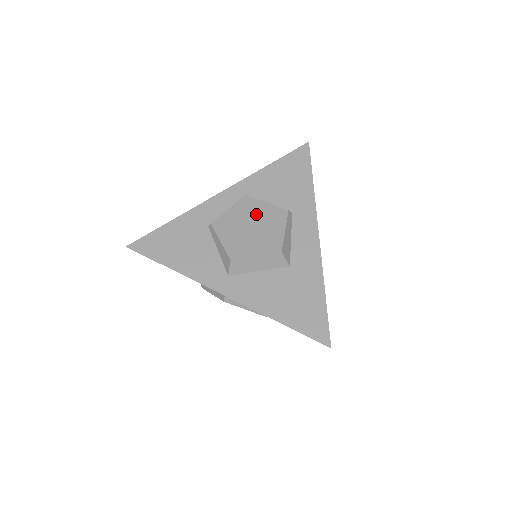
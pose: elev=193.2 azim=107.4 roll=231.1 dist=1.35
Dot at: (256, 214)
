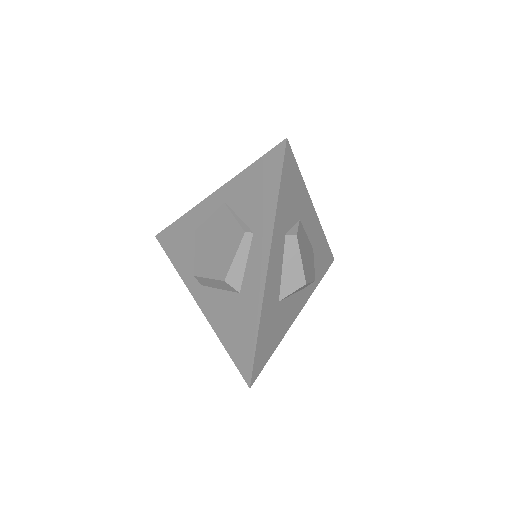
Dot at: (223, 229)
